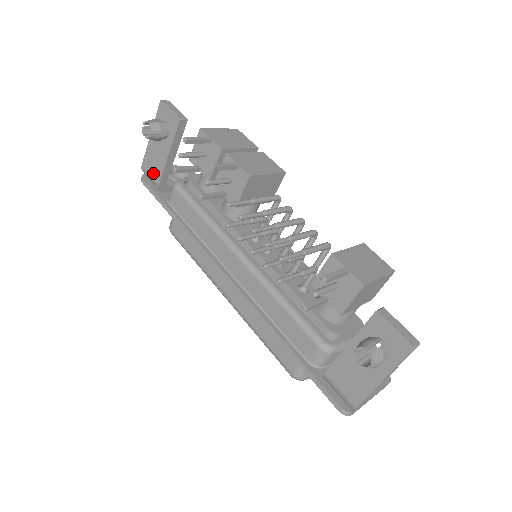
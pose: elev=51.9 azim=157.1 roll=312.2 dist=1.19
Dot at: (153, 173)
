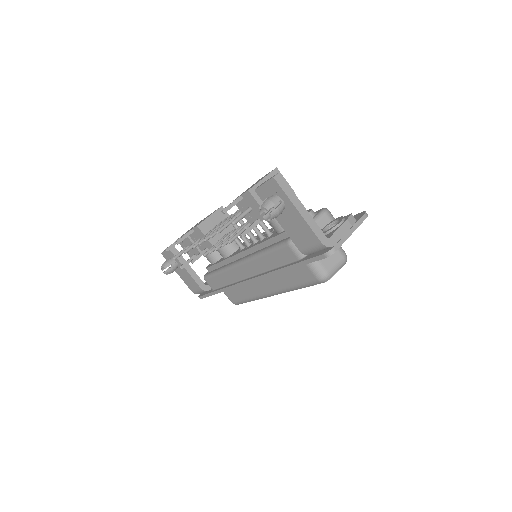
Dot at: (195, 287)
